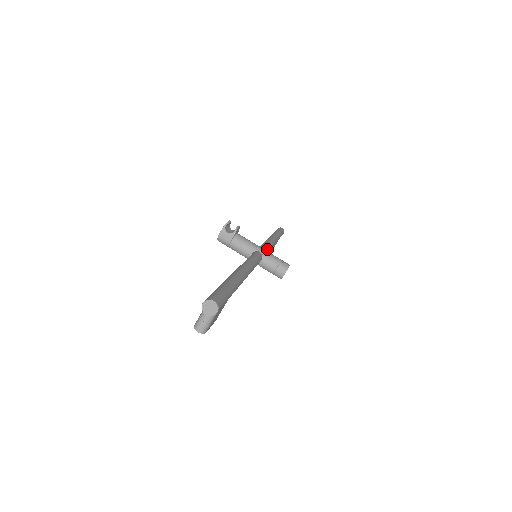
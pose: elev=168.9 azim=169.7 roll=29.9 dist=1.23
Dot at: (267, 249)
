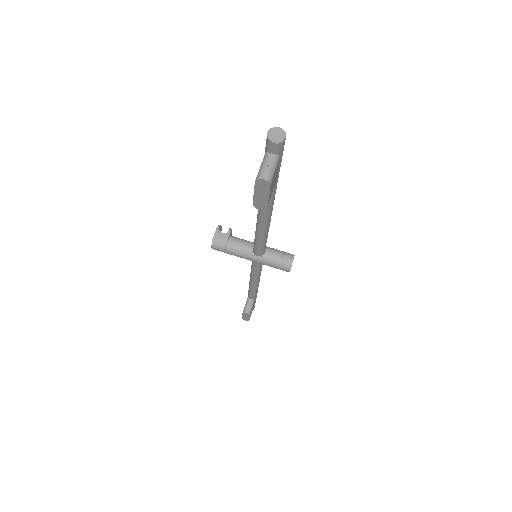
Dot at: occluded
